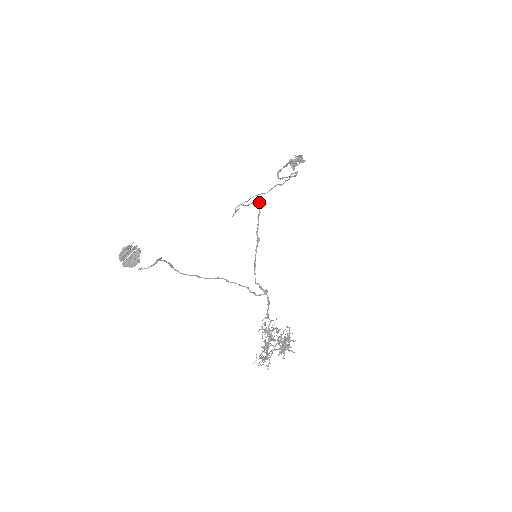
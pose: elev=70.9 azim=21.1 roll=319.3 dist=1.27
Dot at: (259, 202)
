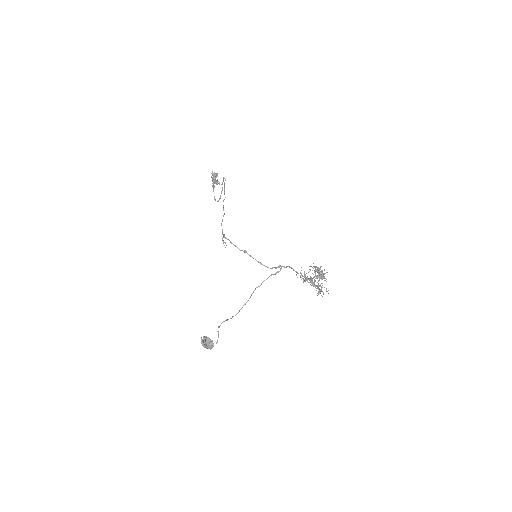
Dot at: occluded
